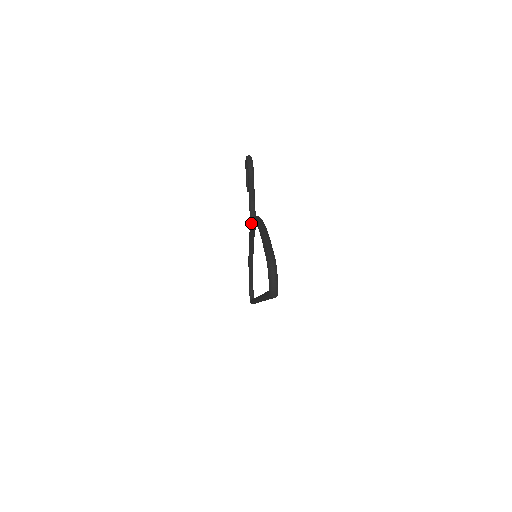
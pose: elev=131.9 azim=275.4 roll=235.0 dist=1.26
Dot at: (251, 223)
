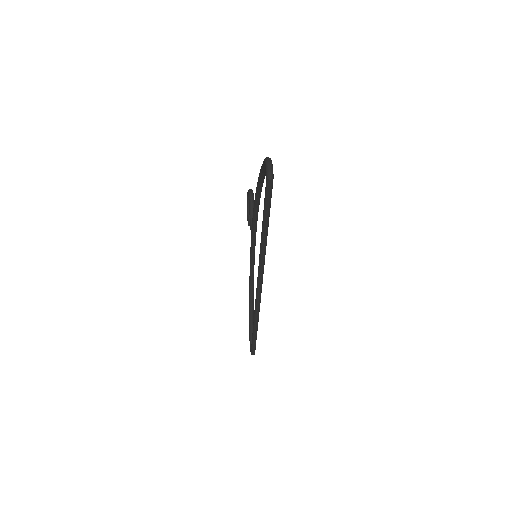
Dot at: (252, 228)
